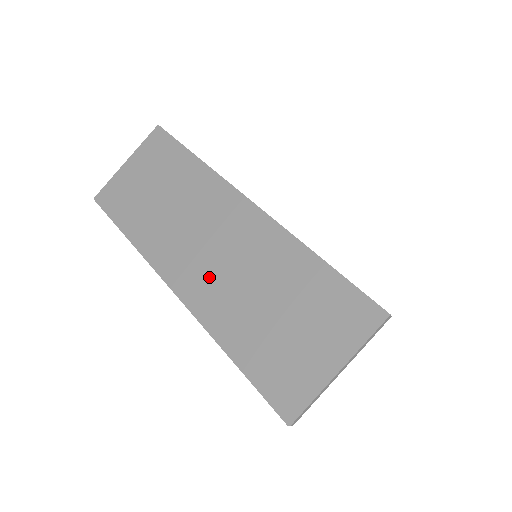
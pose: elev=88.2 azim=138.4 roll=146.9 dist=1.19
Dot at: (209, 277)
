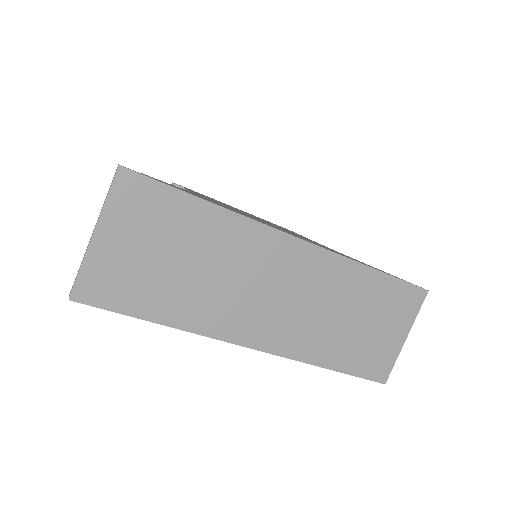
Dot at: (289, 323)
